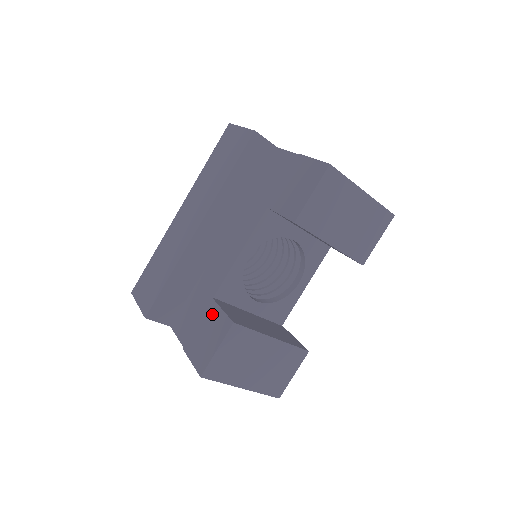
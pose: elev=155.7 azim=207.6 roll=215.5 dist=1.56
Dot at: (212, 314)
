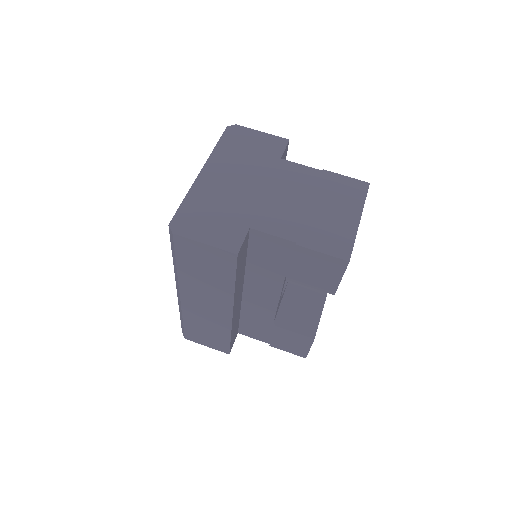
Dot at: (285, 334)
